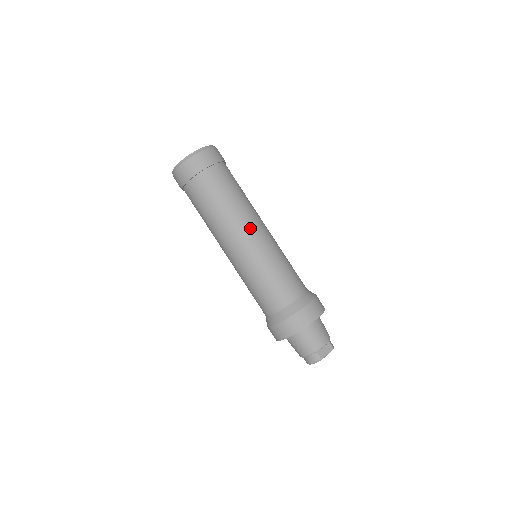
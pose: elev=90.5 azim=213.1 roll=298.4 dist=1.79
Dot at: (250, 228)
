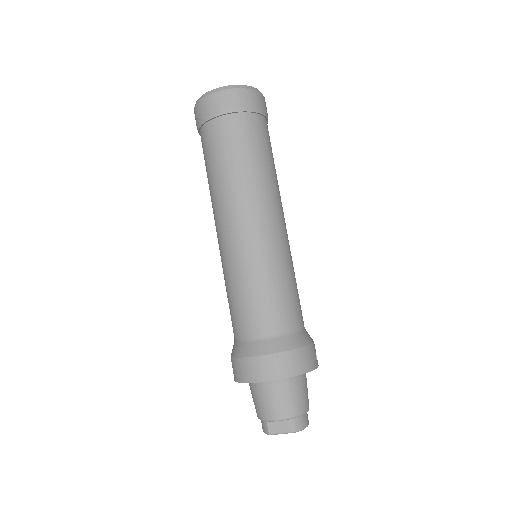
Dot at: (237, 217)
